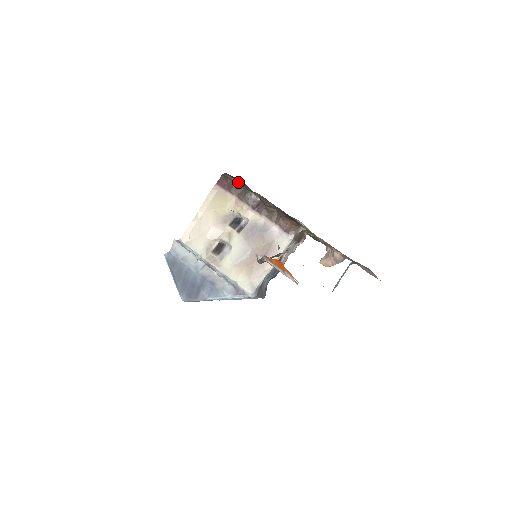
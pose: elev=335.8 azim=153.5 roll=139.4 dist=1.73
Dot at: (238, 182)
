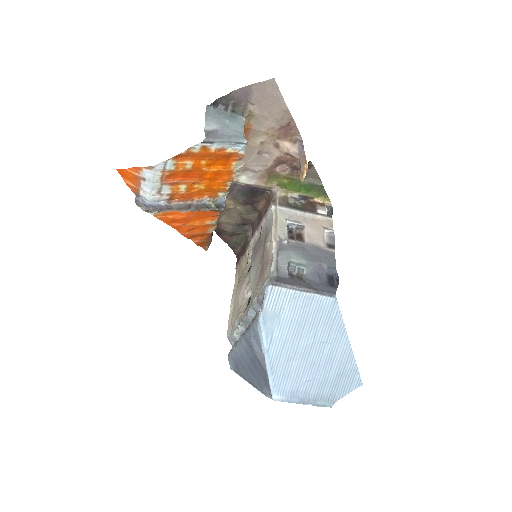
Dot at: (241, 245)
